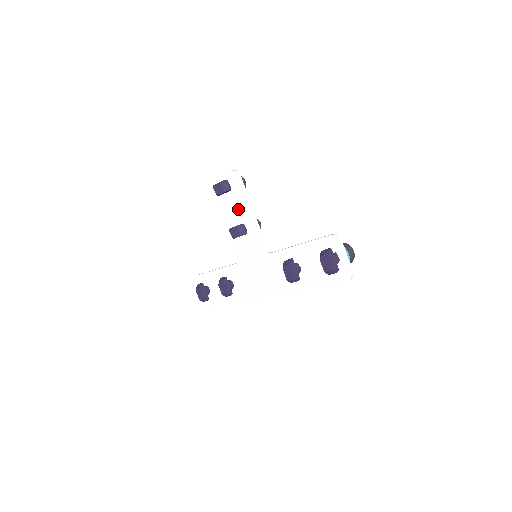
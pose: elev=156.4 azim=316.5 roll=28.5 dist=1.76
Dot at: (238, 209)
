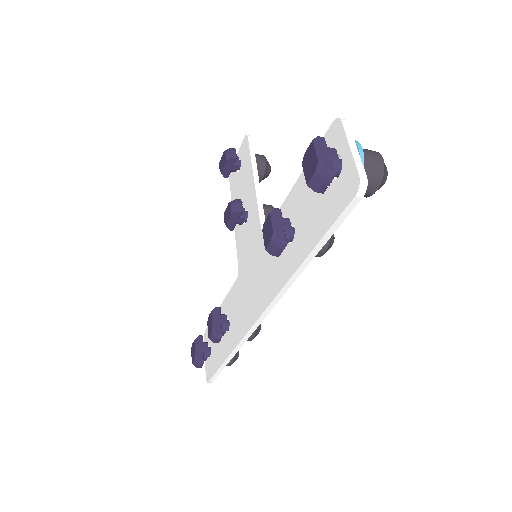
Dot at: (244, 188)
